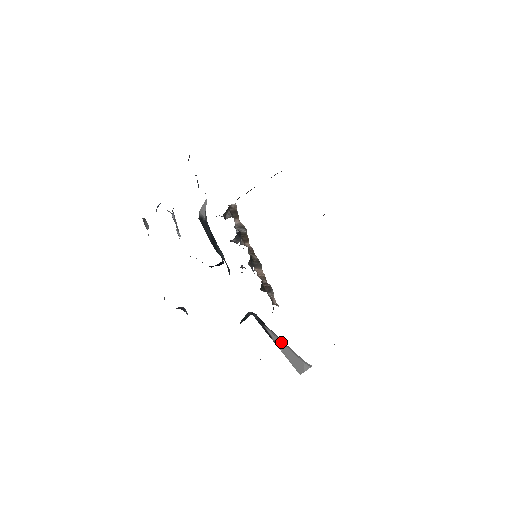
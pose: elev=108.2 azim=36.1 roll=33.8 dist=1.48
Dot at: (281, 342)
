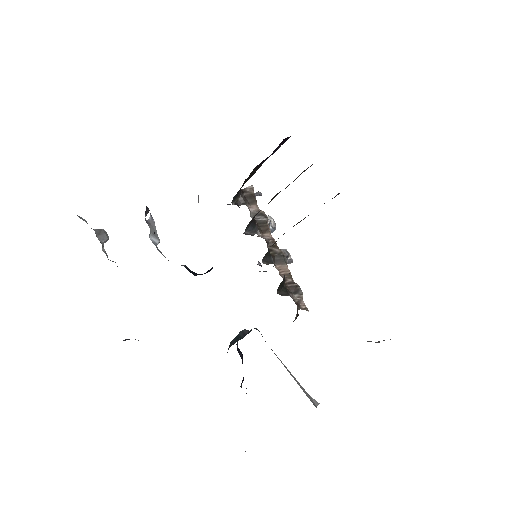
Dot at: occluded
